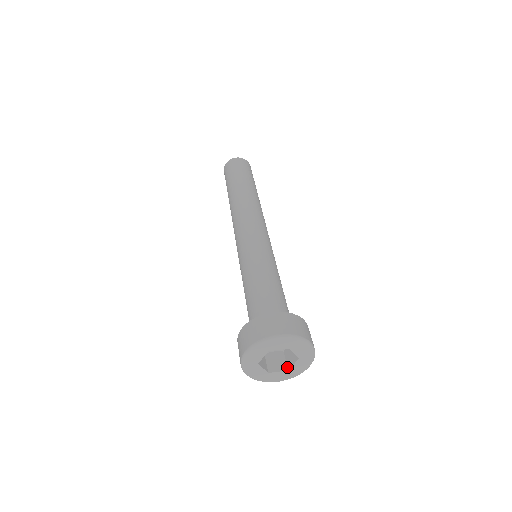
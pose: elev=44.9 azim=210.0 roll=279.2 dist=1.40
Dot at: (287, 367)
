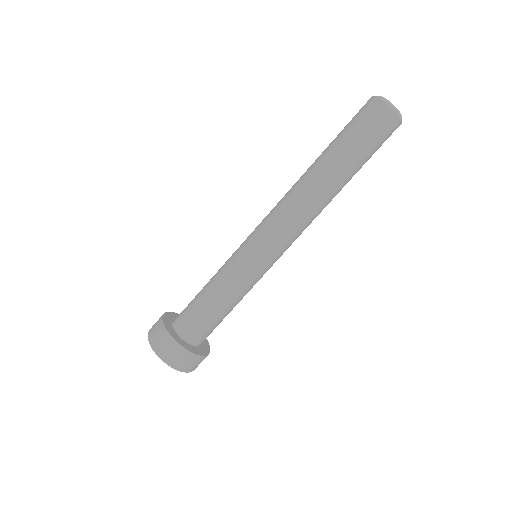
Dot at: occluded
